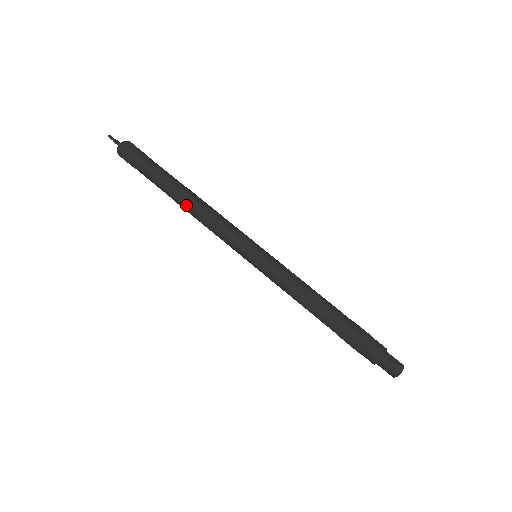
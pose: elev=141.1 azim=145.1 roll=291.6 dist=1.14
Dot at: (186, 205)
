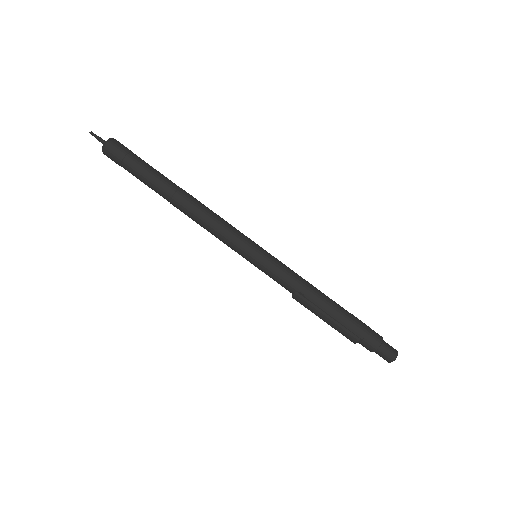
Dot at: (181, 209)
